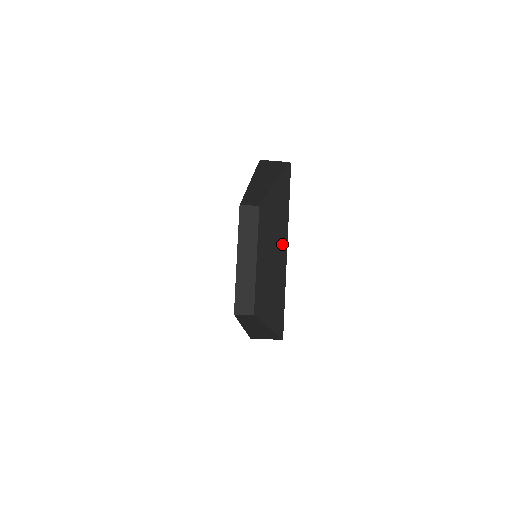
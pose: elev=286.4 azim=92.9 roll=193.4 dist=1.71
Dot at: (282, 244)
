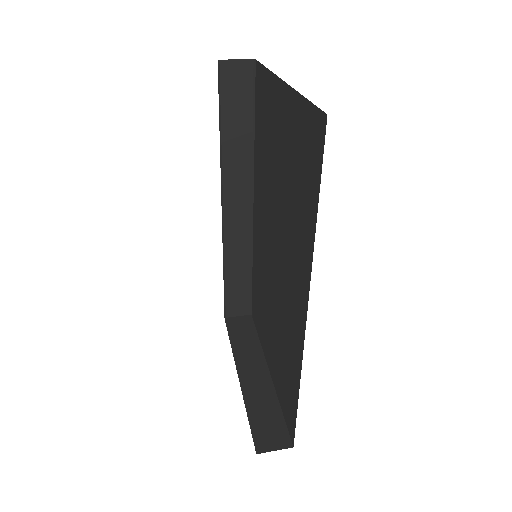
Dot at: (277, 122)
